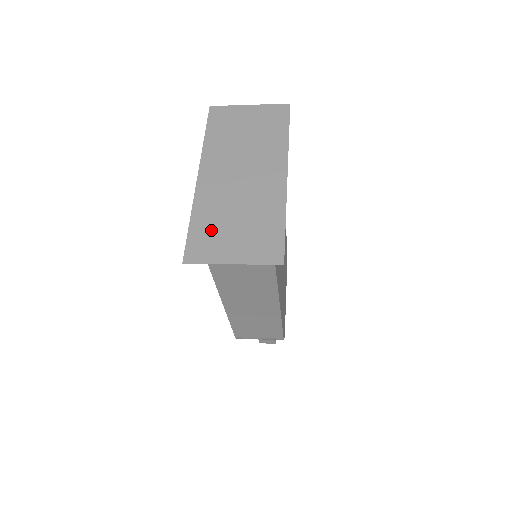
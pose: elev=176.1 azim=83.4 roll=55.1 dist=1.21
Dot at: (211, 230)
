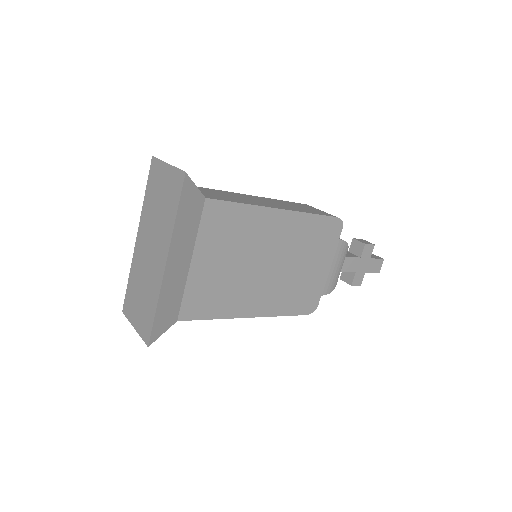
Dot at: (133, 293)
